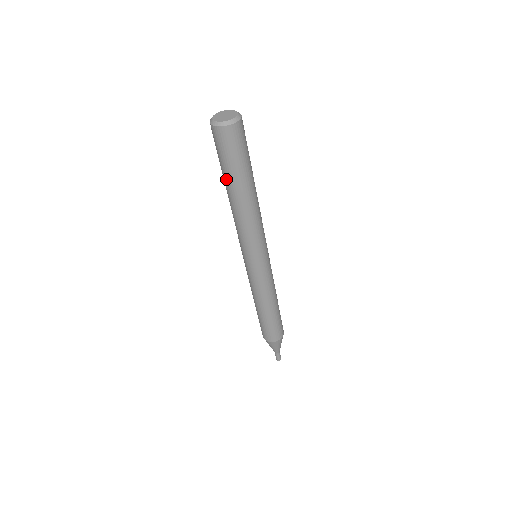
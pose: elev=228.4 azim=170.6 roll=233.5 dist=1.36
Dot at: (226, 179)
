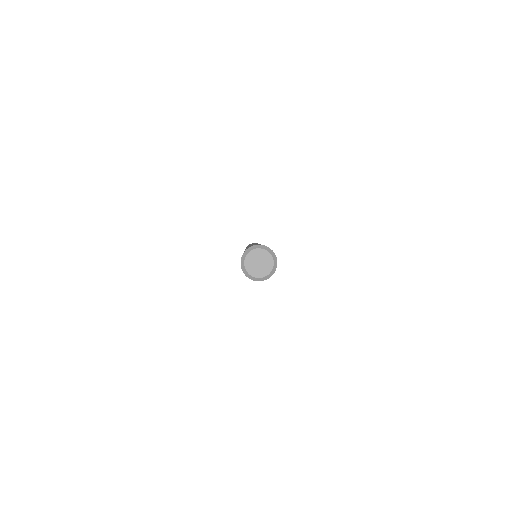
Dot at: occluded
